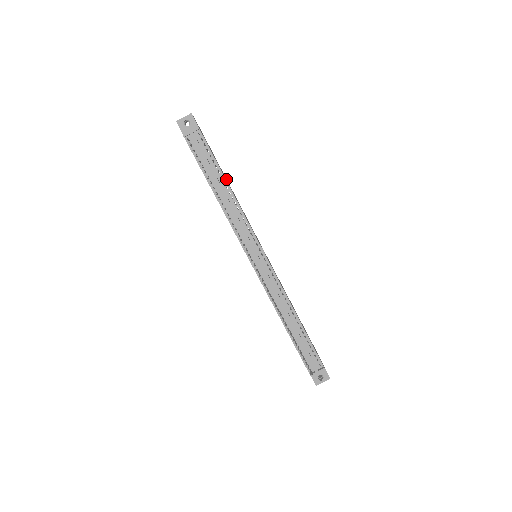
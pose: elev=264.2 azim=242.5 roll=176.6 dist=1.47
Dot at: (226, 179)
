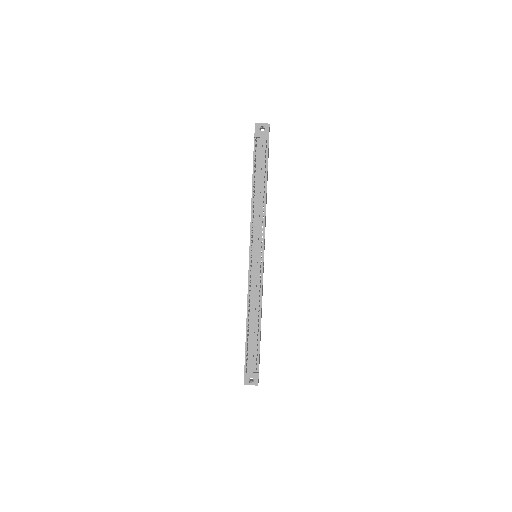
Dot at: occluded
